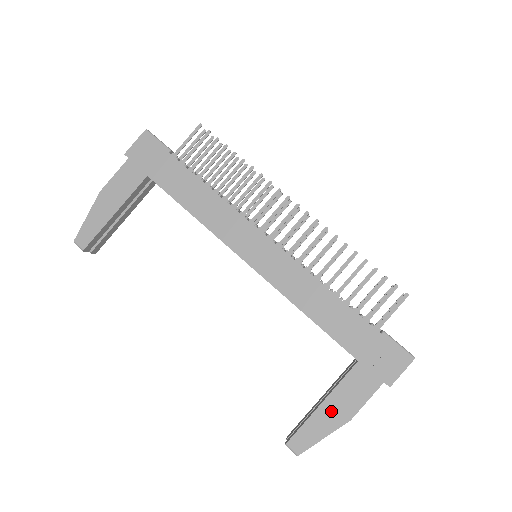
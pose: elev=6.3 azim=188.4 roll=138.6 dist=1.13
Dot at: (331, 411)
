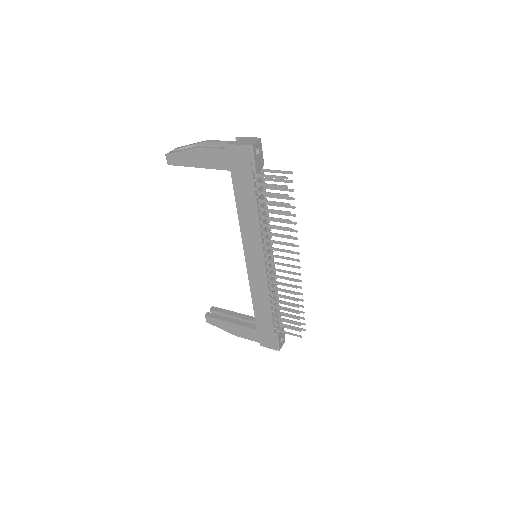
Dot at: (231, 327)
